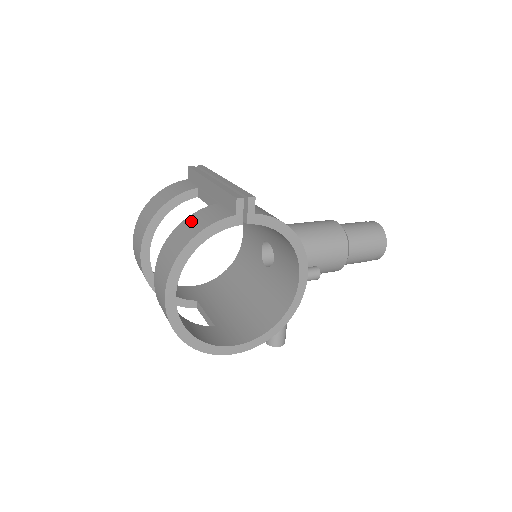
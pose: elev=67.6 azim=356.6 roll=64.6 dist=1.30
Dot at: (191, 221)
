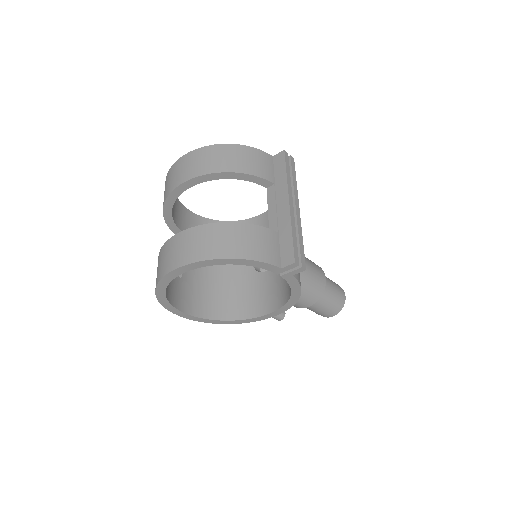
Dot at: (249, 234)
